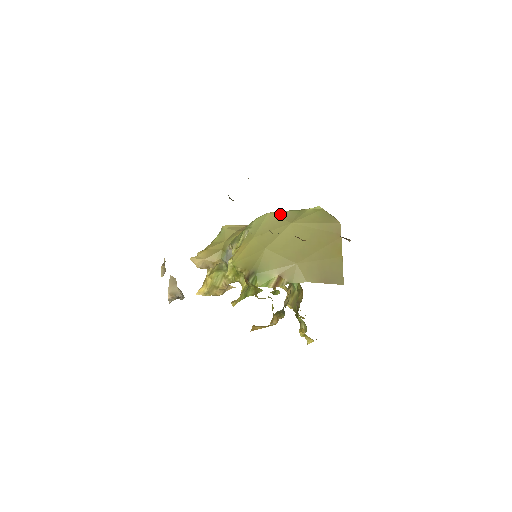
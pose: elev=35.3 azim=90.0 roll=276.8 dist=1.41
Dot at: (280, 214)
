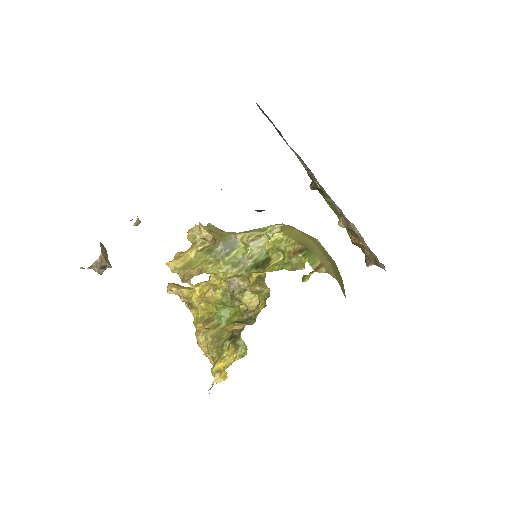
Dot at: occluded
